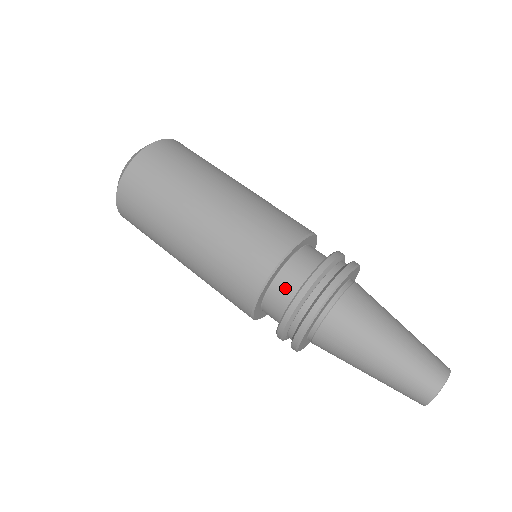
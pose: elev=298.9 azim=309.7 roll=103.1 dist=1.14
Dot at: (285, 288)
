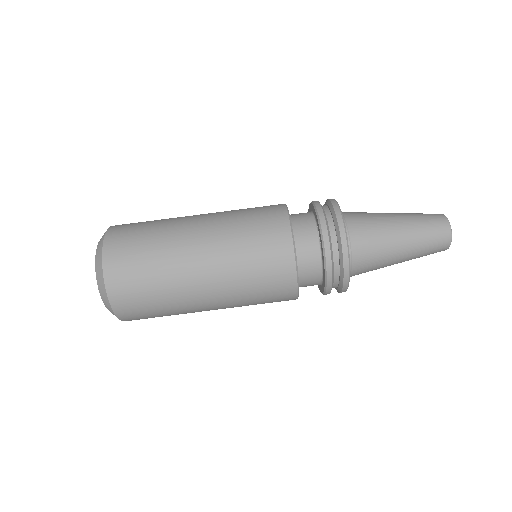
Dot at: (310, 267)
